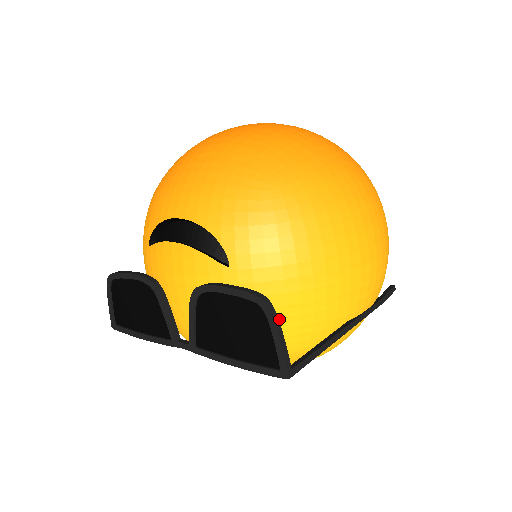
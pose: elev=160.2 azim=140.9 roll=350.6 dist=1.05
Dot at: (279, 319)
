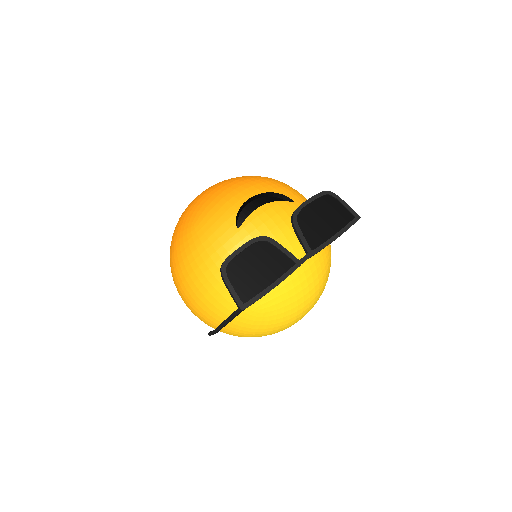
Dot at: occluded
